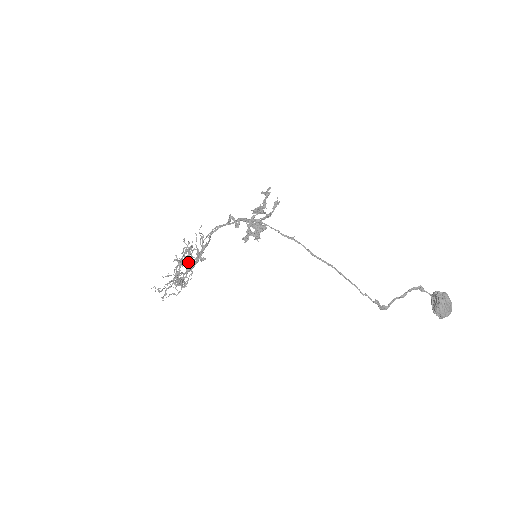
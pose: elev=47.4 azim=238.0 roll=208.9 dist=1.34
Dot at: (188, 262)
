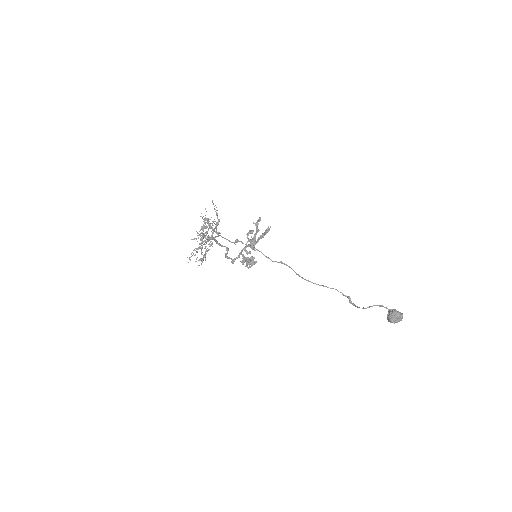
Dot at: (207, 239)
